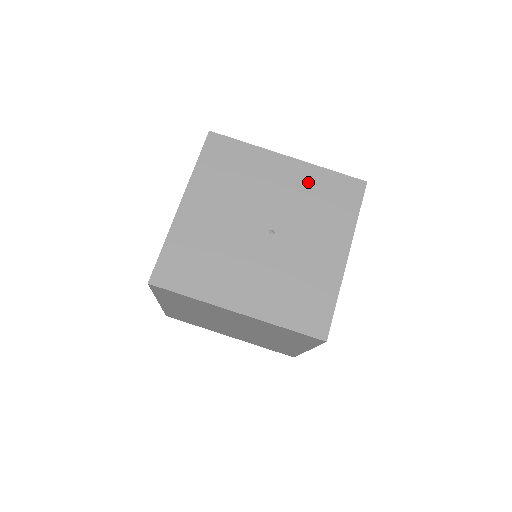
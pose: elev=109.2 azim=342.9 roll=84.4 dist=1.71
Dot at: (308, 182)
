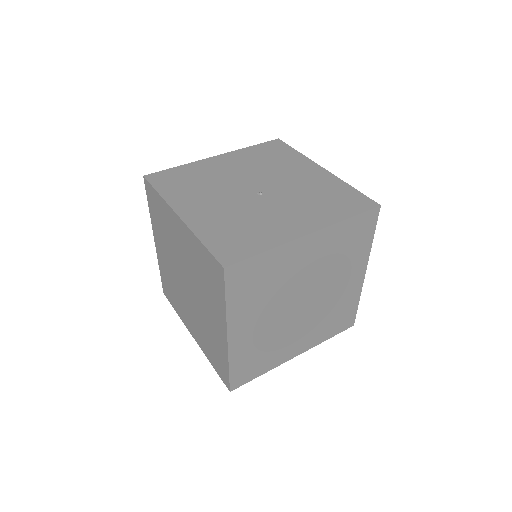
Dot at: (324, 184)
